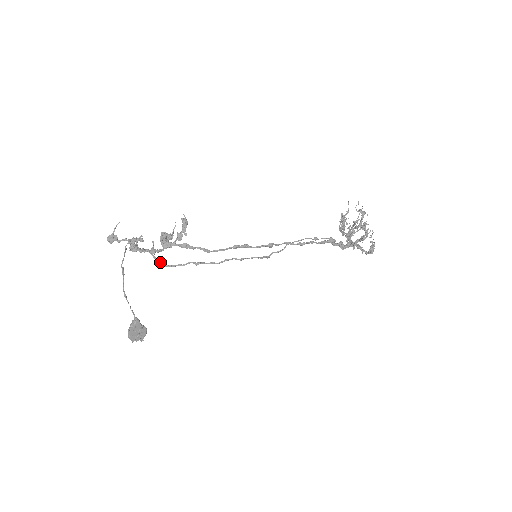
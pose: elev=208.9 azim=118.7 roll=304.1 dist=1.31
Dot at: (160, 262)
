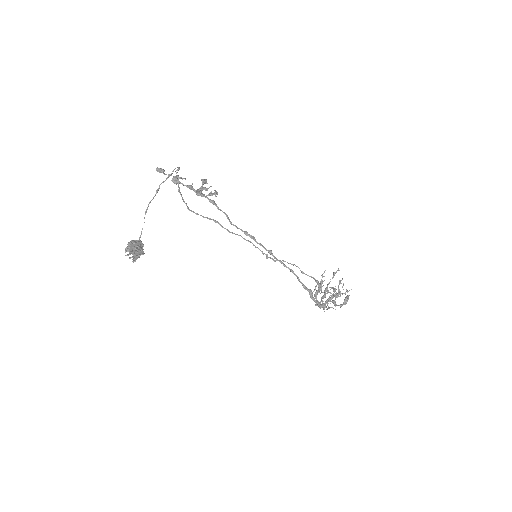
Dot at: occluded
